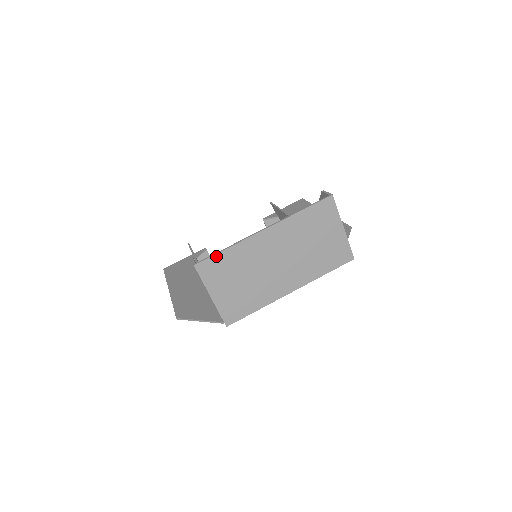
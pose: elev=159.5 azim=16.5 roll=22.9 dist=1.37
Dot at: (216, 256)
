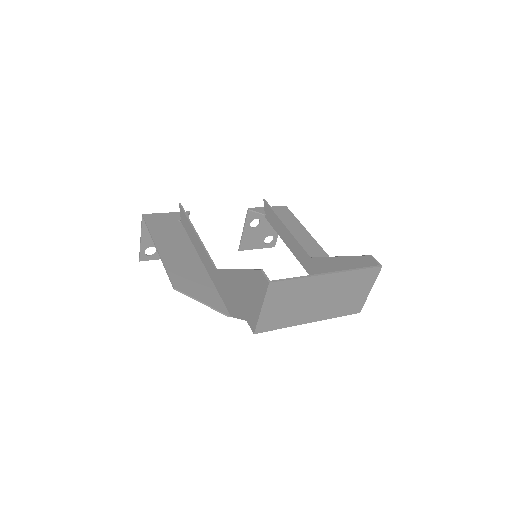
Dot at: (288, 281)
